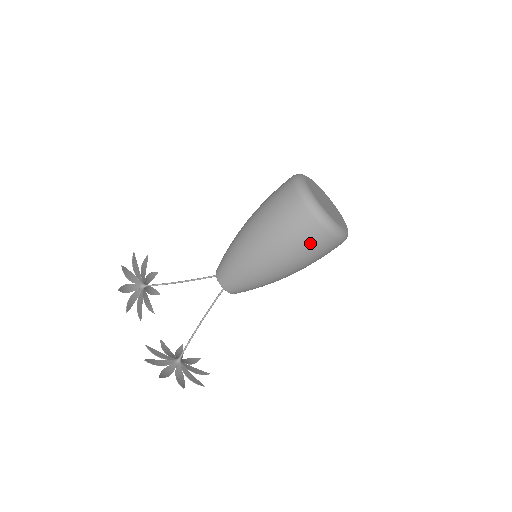
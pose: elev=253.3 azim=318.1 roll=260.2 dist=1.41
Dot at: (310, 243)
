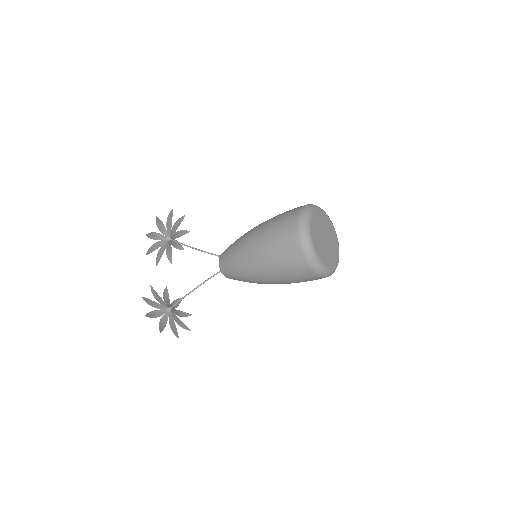
Dot at: (292, 267)
